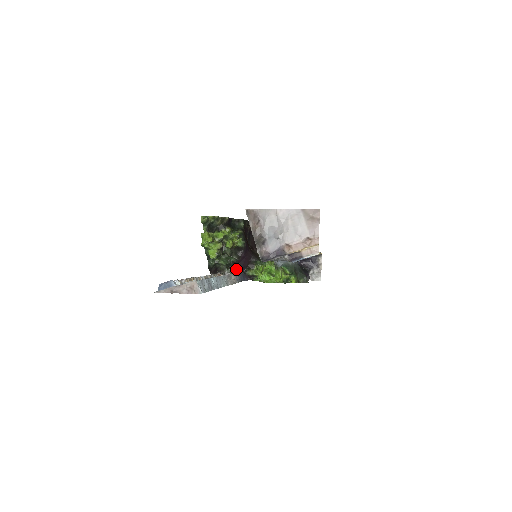
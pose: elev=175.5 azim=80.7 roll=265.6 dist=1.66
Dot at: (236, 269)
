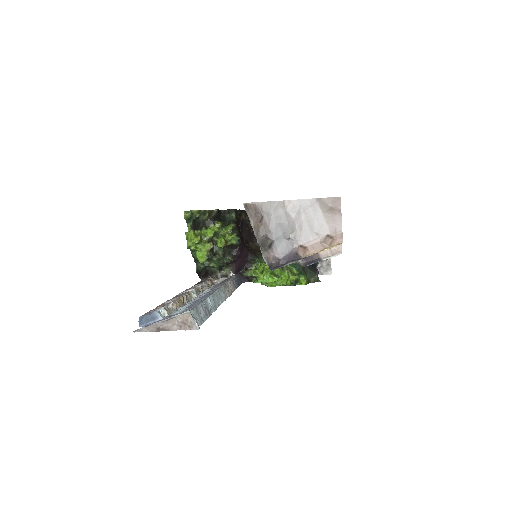
Dot at: (230, 270)
